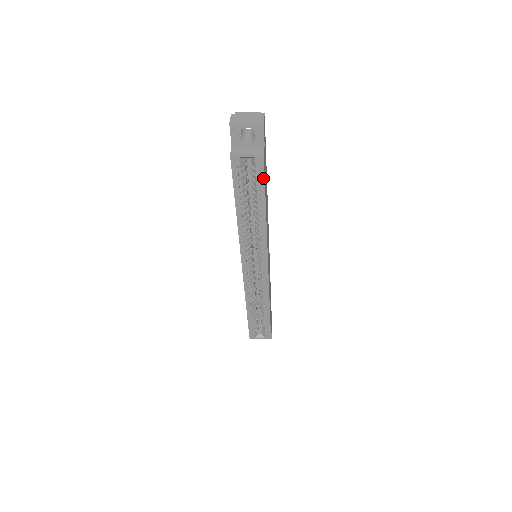
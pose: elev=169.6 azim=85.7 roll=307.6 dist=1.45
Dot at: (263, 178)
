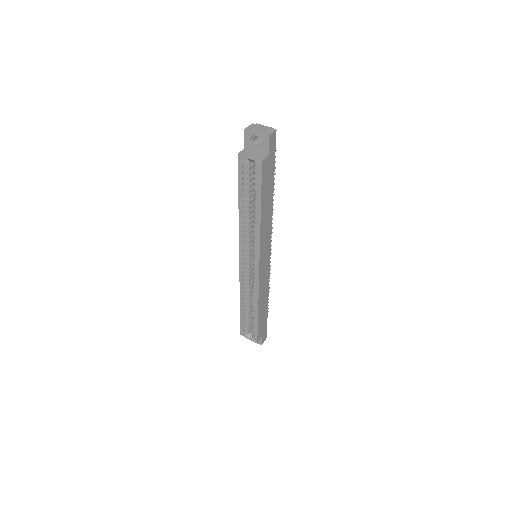
Dot at: (260, 181)
